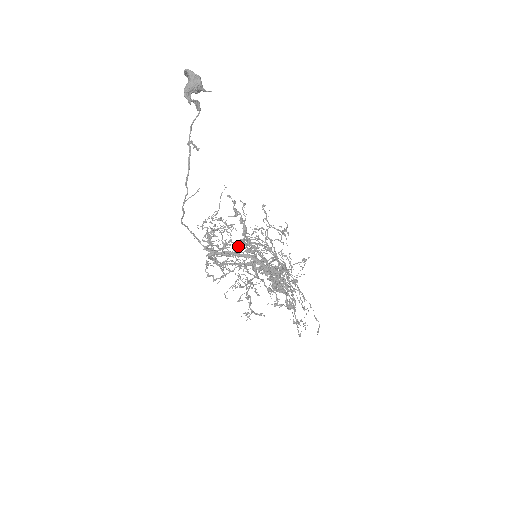
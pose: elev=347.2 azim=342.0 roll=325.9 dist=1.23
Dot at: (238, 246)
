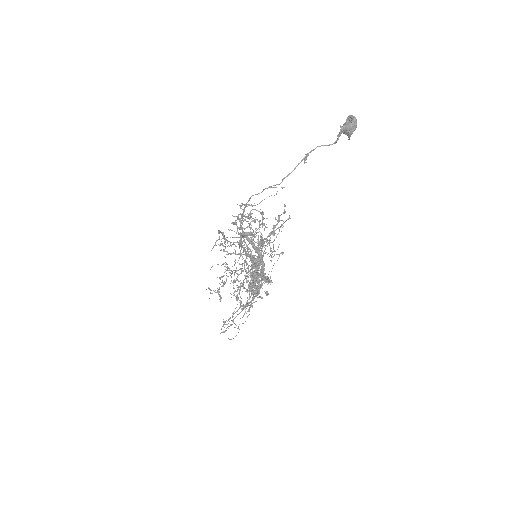
Dot at: (238, 237)
